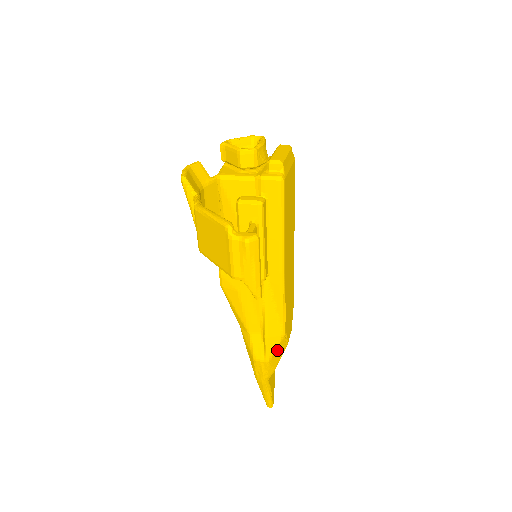
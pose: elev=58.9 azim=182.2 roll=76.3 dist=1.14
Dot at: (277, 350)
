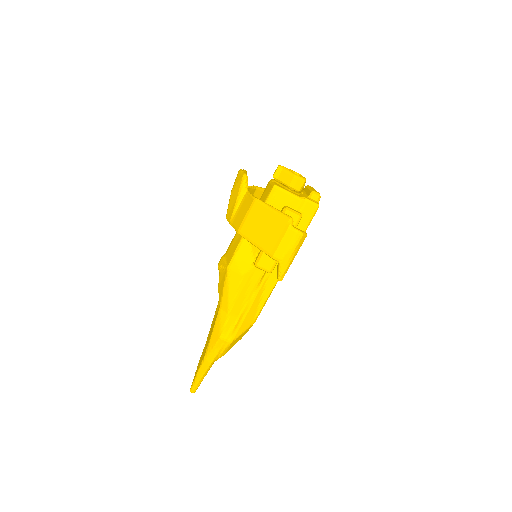
Dot at: (241, 335)
